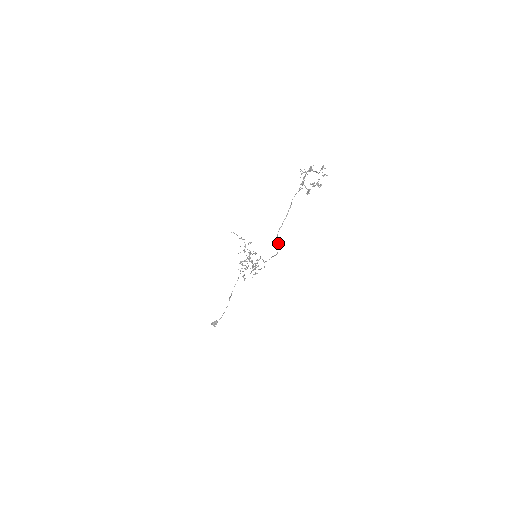
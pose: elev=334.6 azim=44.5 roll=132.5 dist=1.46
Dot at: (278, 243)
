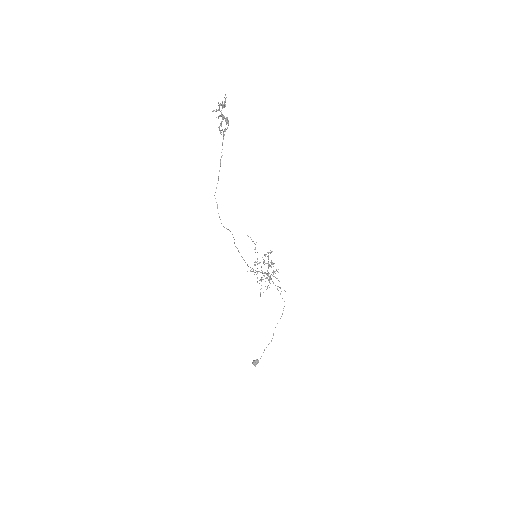
Dot at: occluded
